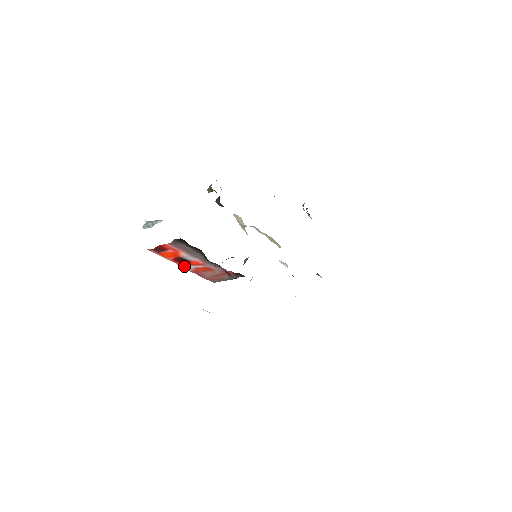
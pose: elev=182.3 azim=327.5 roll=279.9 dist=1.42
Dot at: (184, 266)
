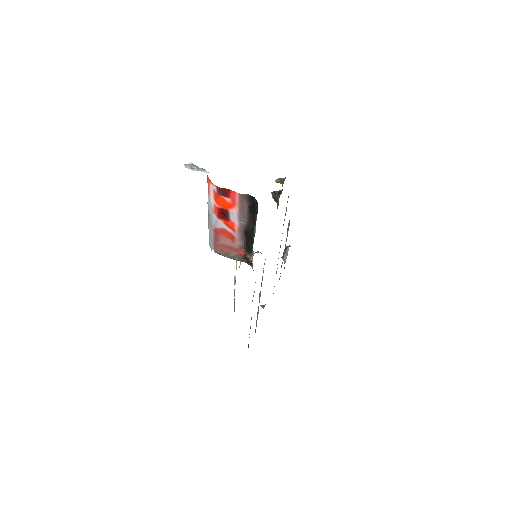
Dot at: (217, 220)
